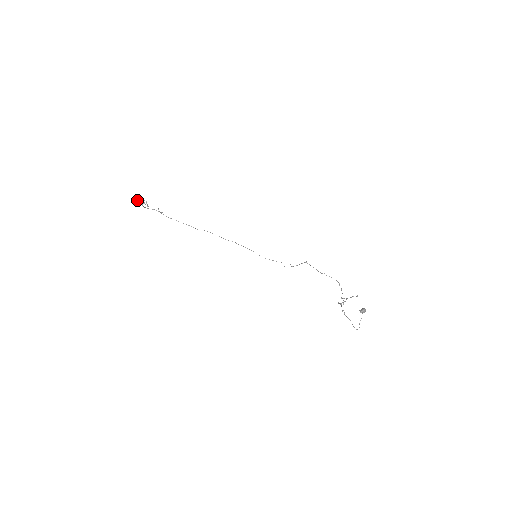
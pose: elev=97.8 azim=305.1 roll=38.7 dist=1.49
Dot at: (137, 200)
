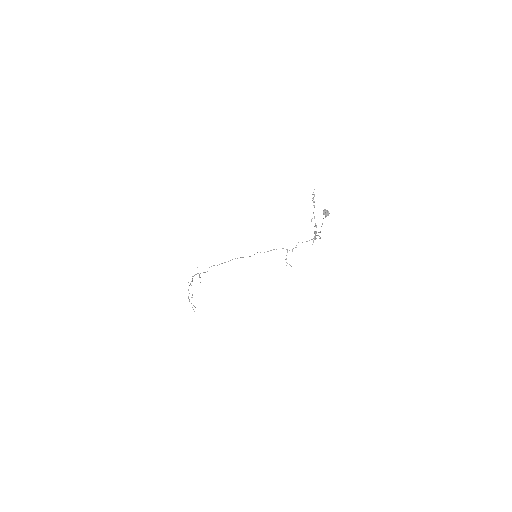
Dot at: occluded
